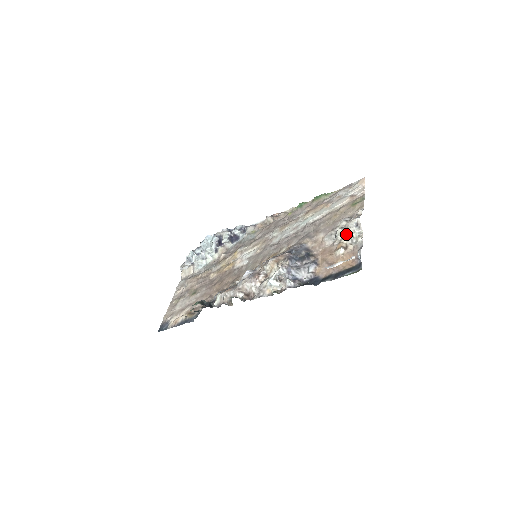
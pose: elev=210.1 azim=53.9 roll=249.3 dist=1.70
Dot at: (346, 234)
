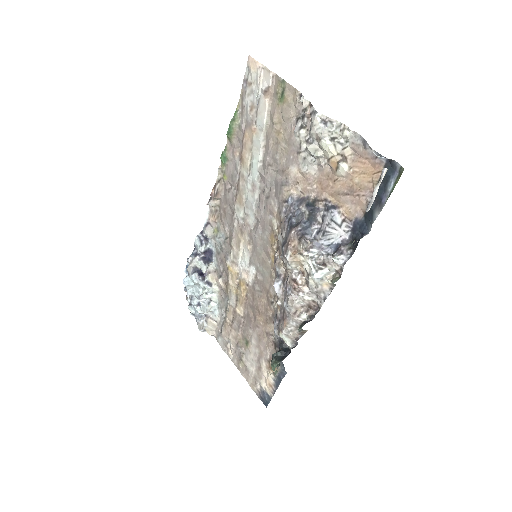
Dot at: (326, 145)
